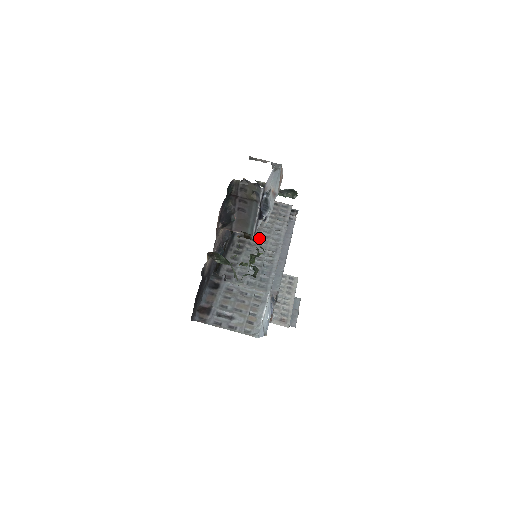
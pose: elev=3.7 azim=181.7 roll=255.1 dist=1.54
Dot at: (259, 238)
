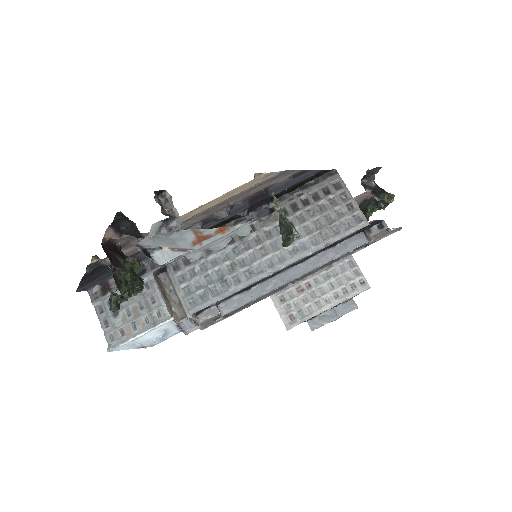
Dot at: (262, 244)
